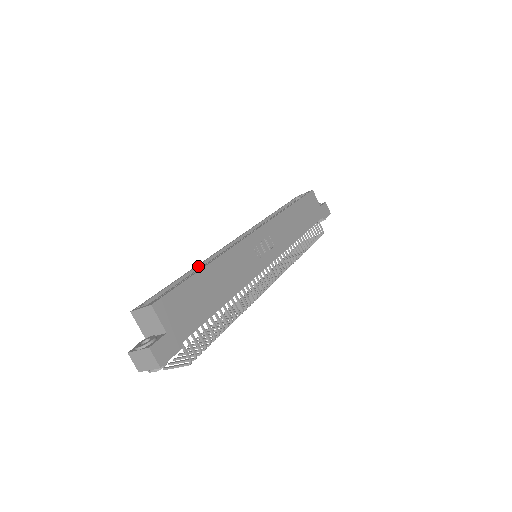
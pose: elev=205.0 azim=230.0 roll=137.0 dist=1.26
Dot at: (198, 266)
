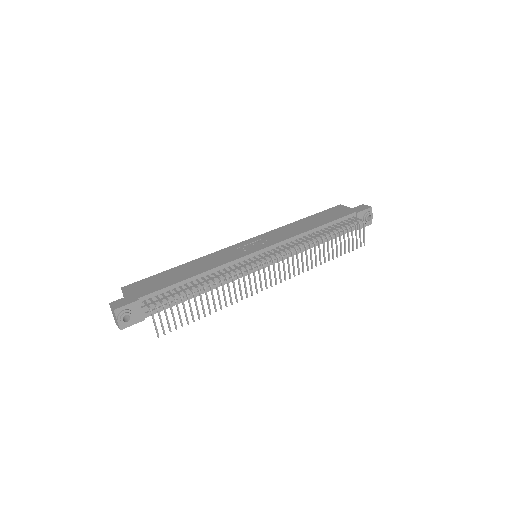
Dot at: occluded
